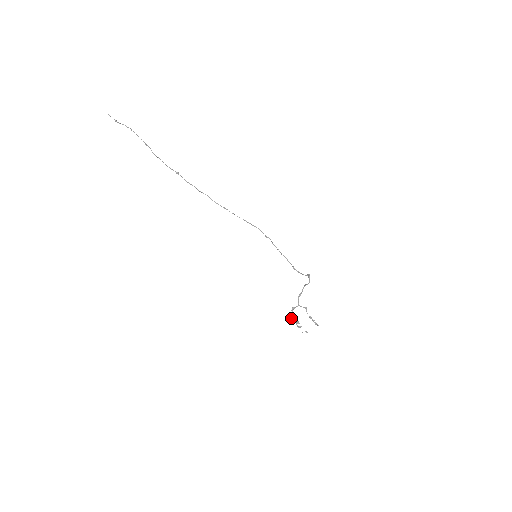
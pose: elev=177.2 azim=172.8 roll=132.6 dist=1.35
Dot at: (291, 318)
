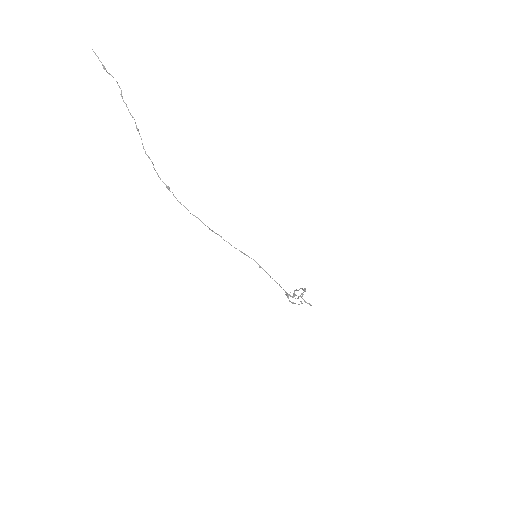
Dot at: occluded
